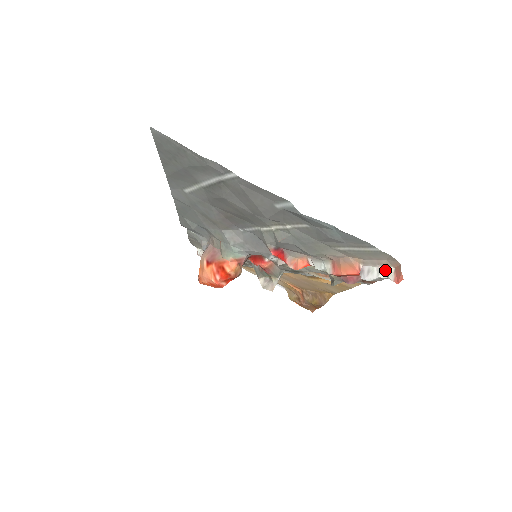
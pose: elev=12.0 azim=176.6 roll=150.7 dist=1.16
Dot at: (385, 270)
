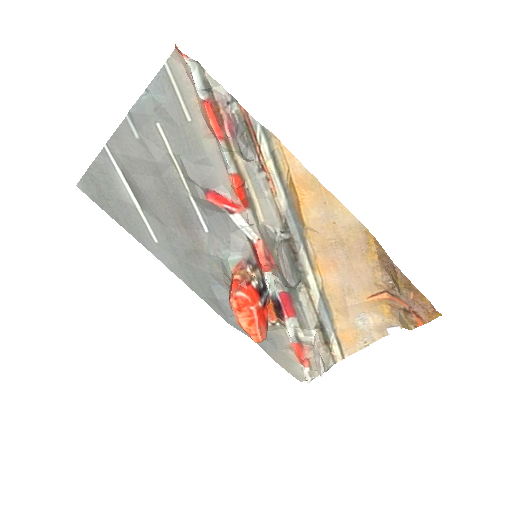
Dot at: (188, 69)
